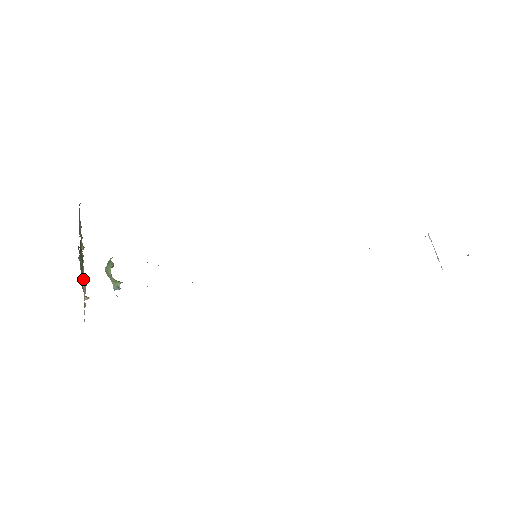
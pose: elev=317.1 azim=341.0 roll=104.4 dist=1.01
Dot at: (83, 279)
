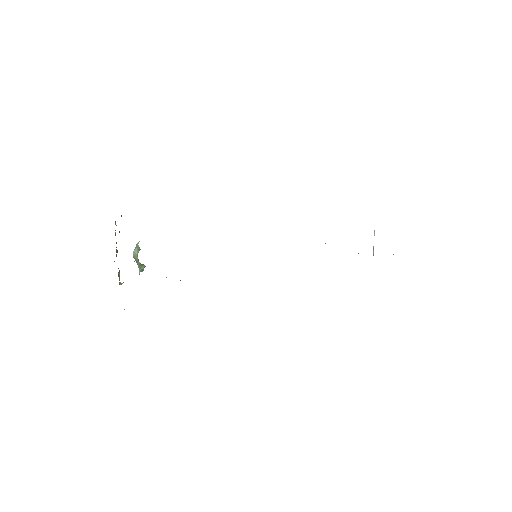
Dot at: occluded
